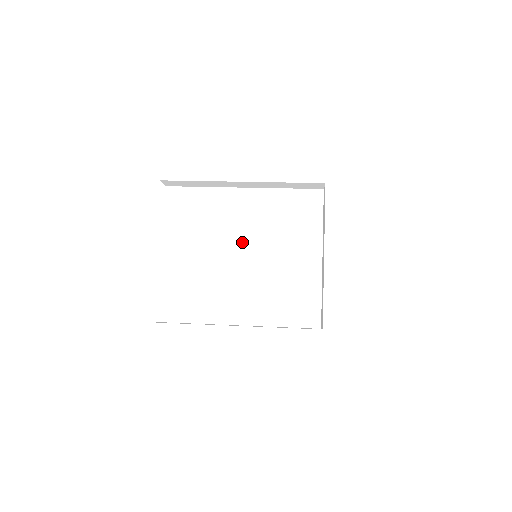
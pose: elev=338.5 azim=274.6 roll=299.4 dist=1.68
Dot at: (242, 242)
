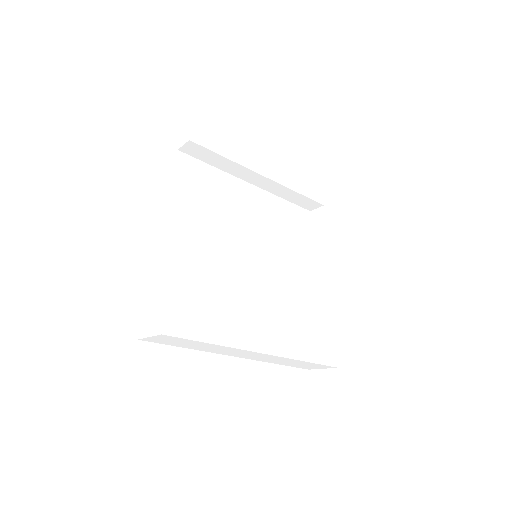
Dot at: (247, 237)
